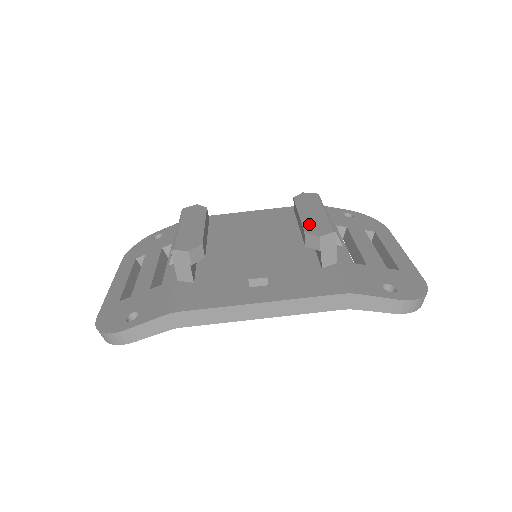
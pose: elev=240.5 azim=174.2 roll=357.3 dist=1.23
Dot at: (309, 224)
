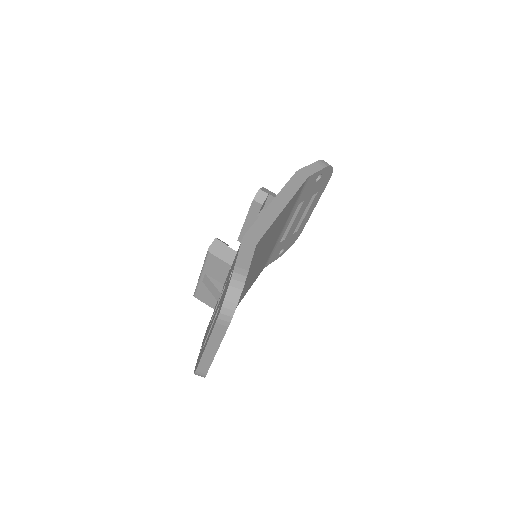
Dot at: occluded
